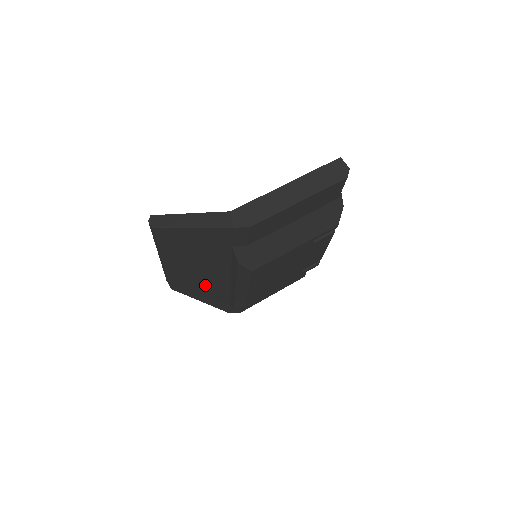
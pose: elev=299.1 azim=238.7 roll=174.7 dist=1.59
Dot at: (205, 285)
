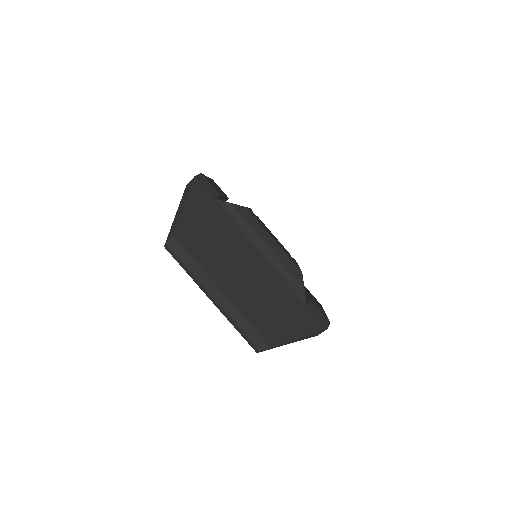
Dot at: (268, 292)
